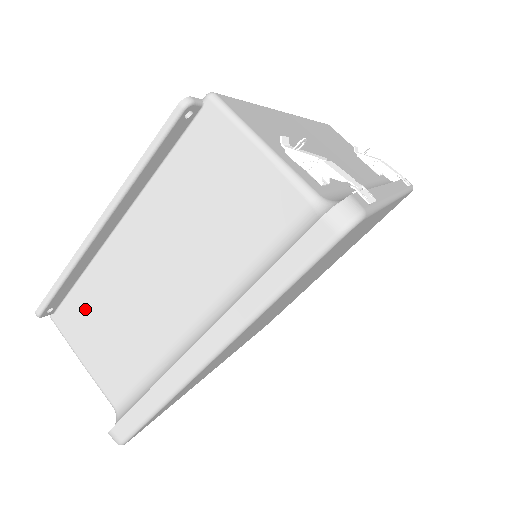
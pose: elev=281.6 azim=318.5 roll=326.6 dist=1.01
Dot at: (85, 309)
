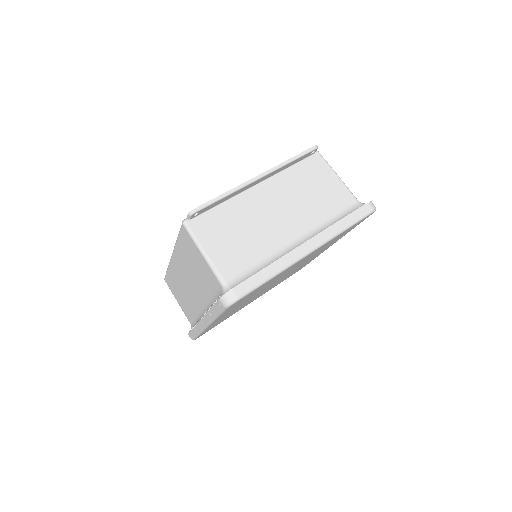
Dot at: (219, 221)
